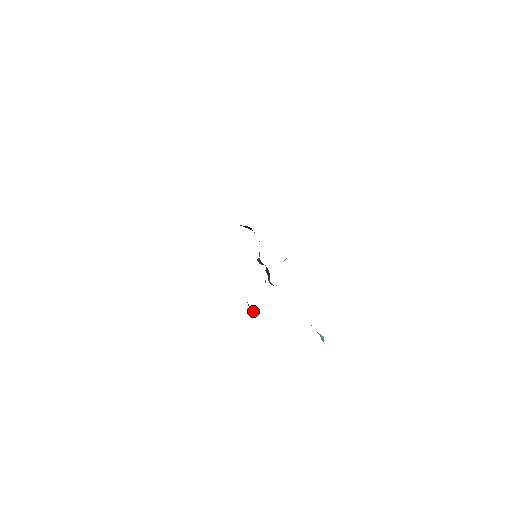
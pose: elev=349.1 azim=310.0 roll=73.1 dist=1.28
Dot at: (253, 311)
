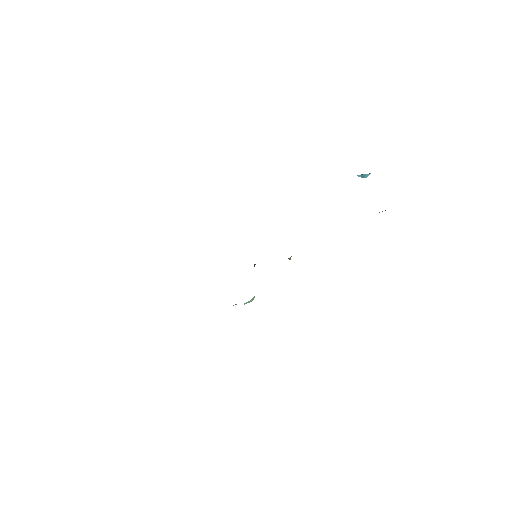
Dot at: occluded
